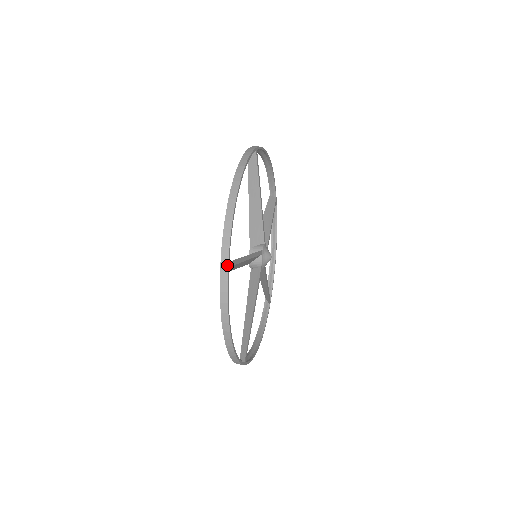
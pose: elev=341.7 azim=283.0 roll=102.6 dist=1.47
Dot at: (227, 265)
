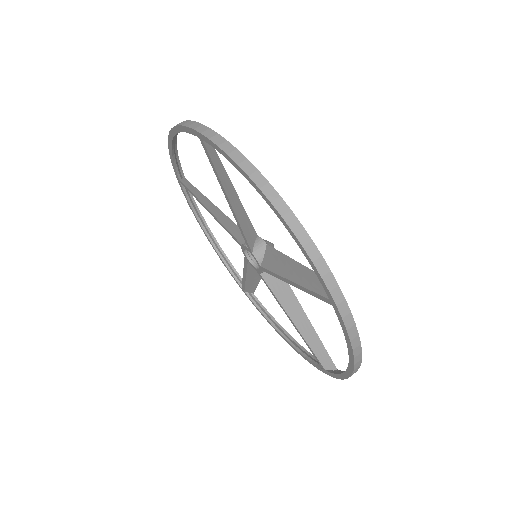
Dot at: occluded
